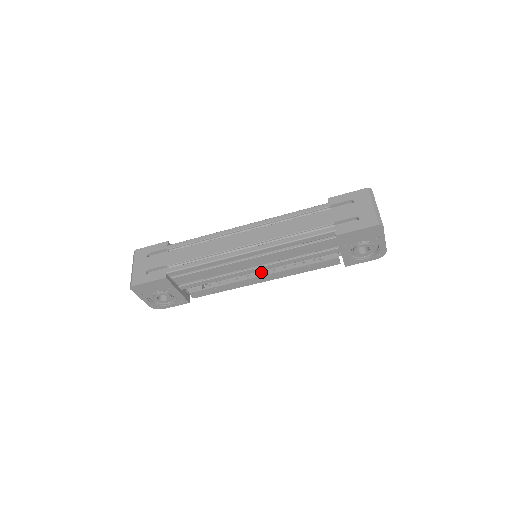
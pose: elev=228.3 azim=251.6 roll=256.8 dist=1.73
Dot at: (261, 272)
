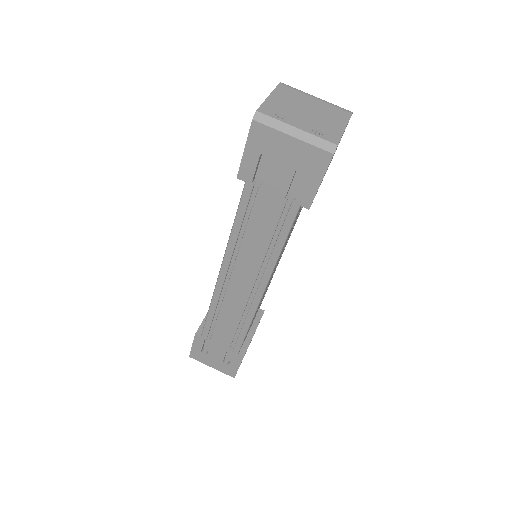
Dot at: occluded
